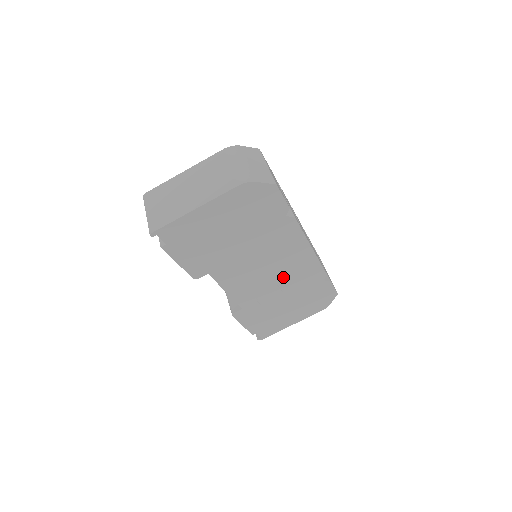
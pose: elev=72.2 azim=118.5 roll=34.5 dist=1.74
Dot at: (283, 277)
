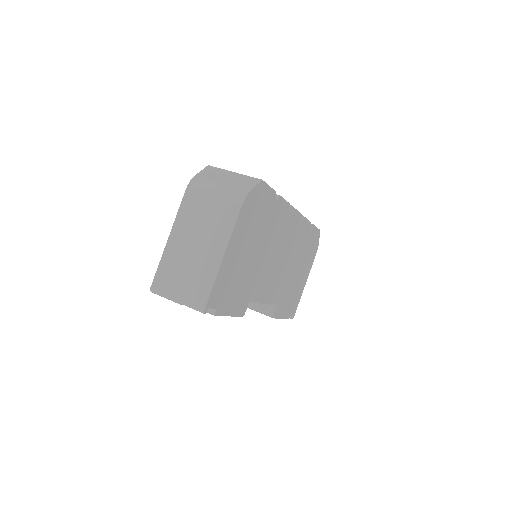
Dot at: (289, 252)
